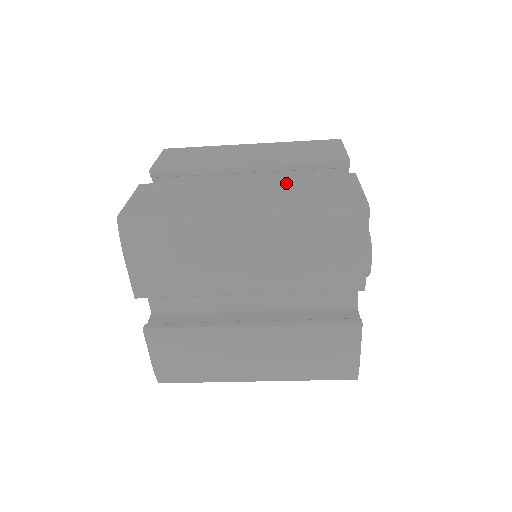
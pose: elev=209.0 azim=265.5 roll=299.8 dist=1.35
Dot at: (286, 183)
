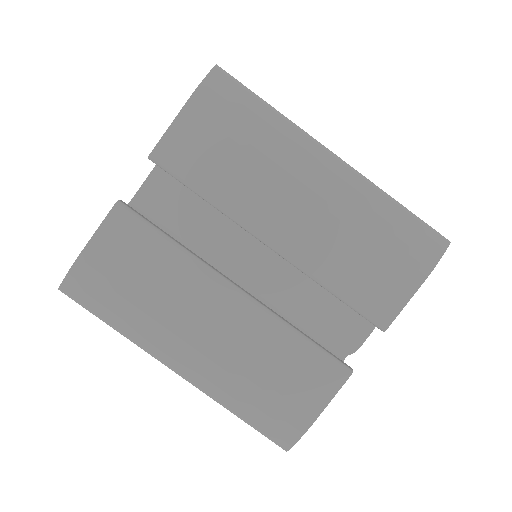
Dot at: occluded
